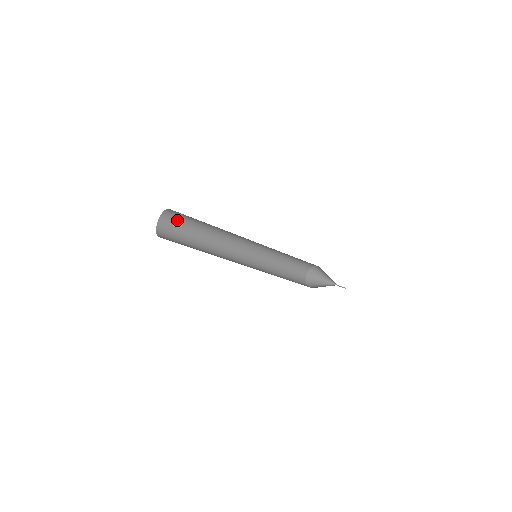
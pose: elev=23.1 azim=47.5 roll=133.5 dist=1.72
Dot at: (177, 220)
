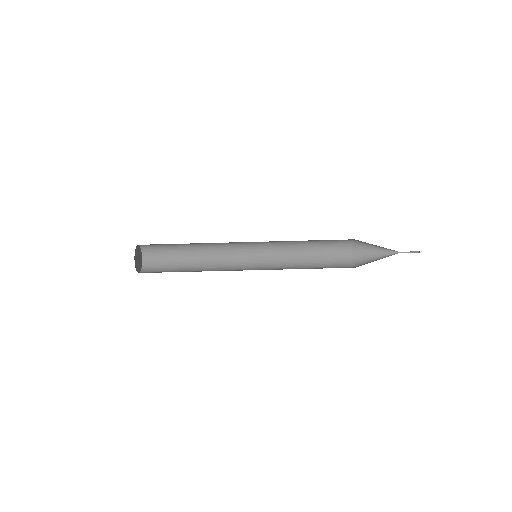
Dot at: (159, 269)
